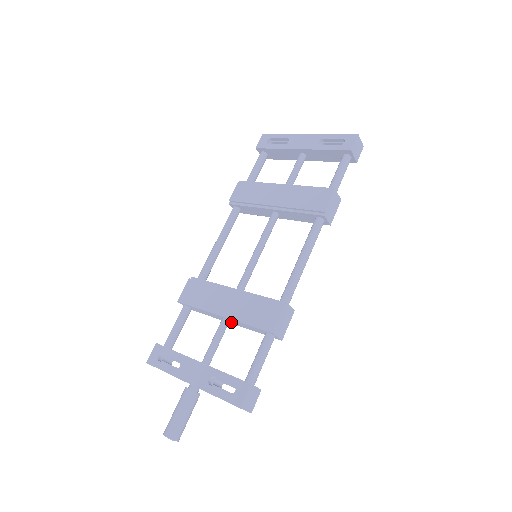
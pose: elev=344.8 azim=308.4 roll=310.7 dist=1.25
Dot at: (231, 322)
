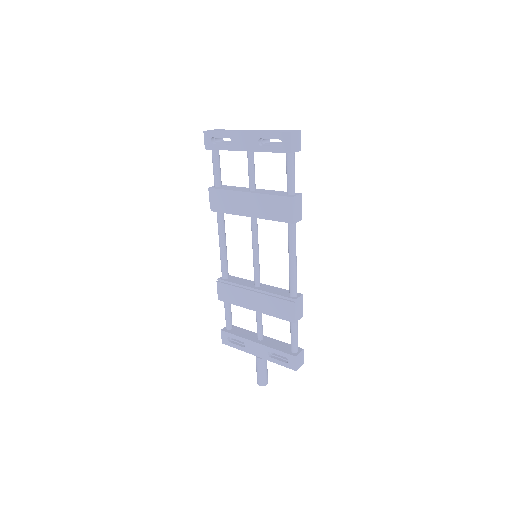
Dot at: occluded
